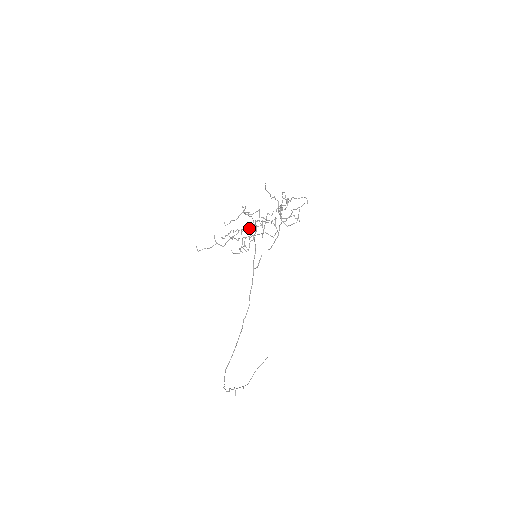
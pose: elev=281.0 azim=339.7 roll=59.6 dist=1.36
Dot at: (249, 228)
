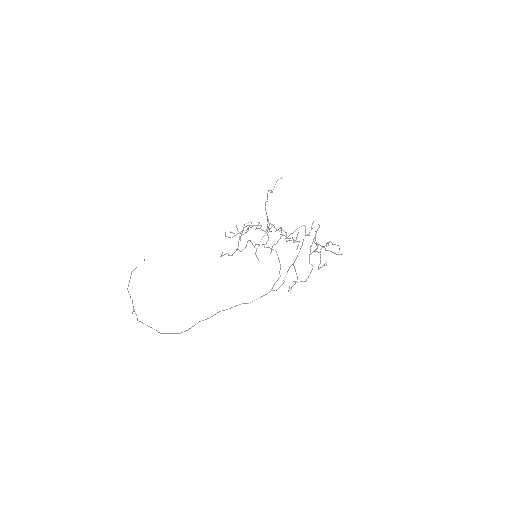
Dot at: occluded
